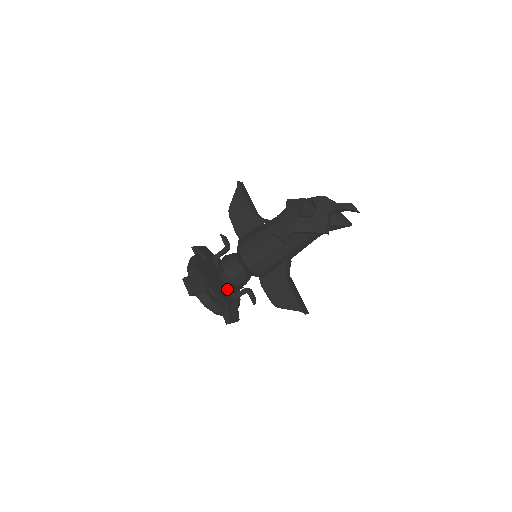
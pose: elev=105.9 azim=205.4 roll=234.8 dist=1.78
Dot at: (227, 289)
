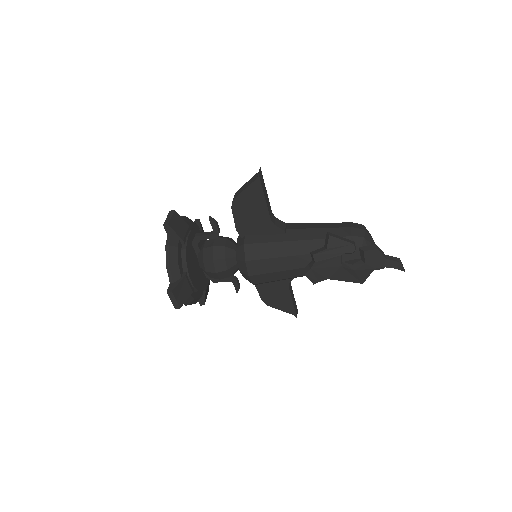
Dot at: occluded
